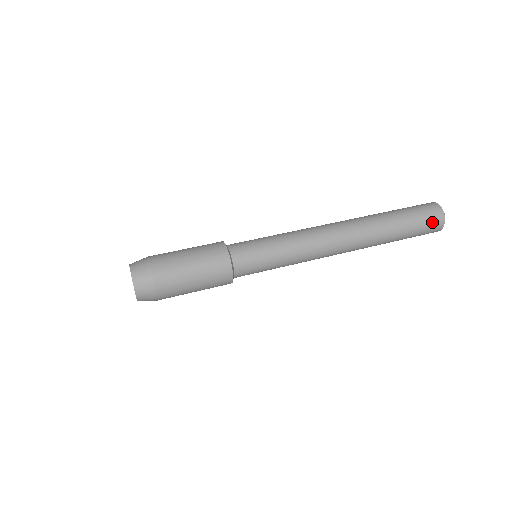
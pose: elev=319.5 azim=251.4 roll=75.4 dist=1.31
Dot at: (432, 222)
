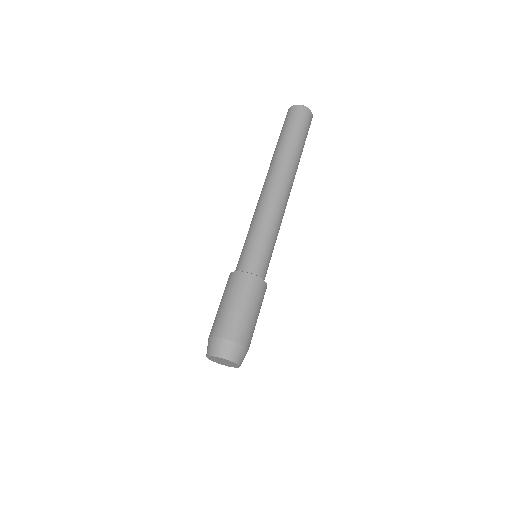
Dot at: occluded
